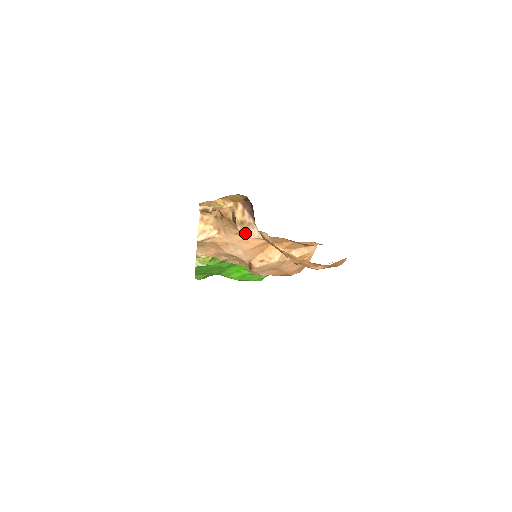
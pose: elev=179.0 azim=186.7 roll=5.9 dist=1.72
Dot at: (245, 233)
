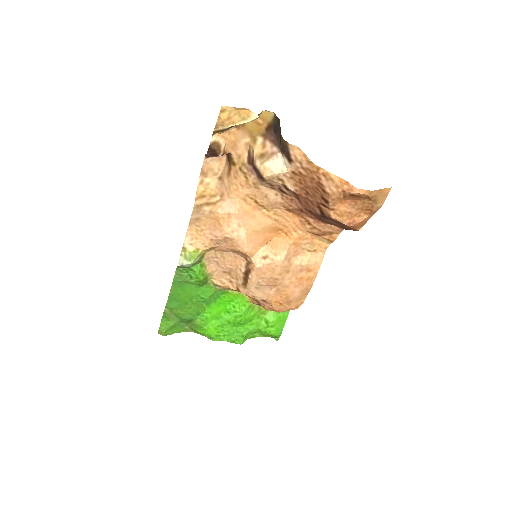
Dot at: (266, 167)
